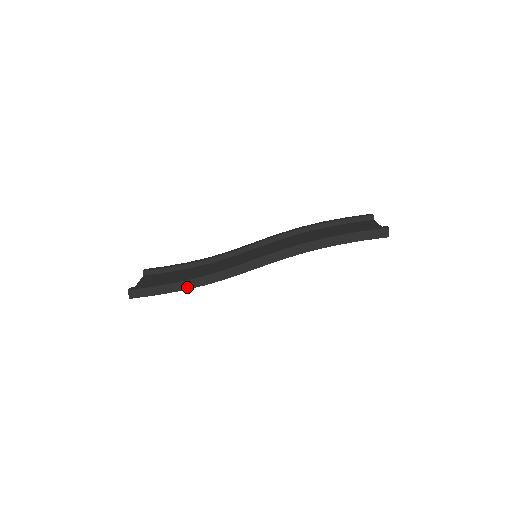
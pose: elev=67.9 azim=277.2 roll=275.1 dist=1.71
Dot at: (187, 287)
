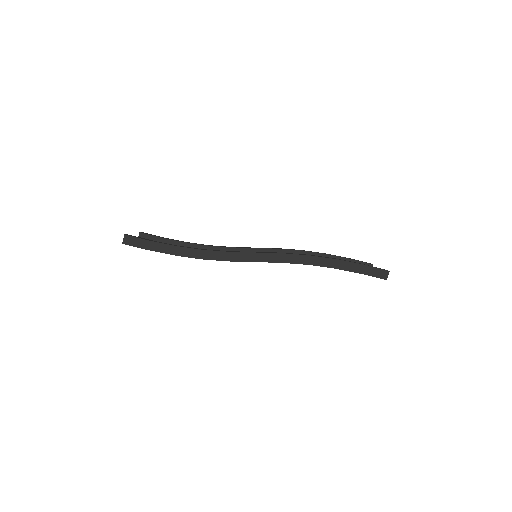
Dot at: (183, 254)
